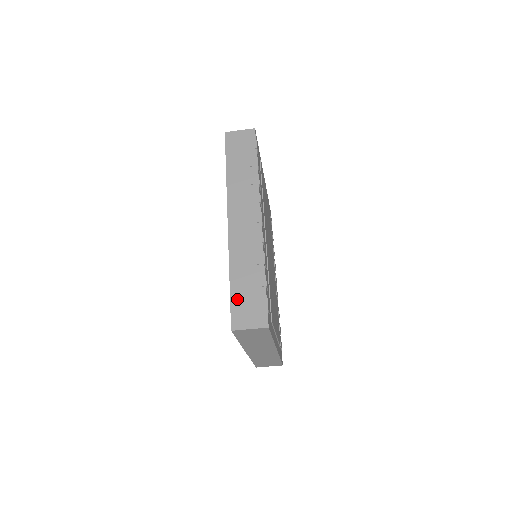
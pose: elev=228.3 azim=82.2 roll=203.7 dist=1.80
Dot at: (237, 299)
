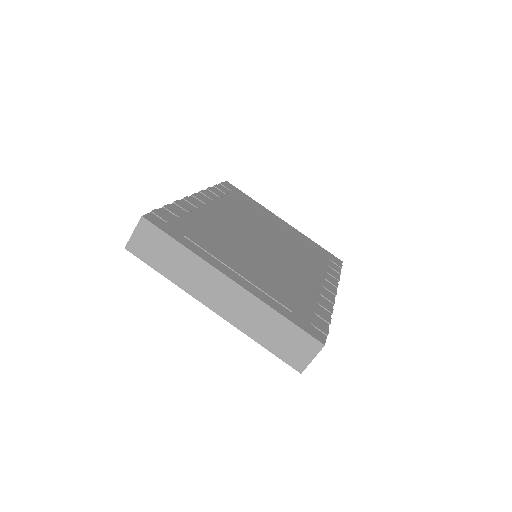
Dot at: occluded
